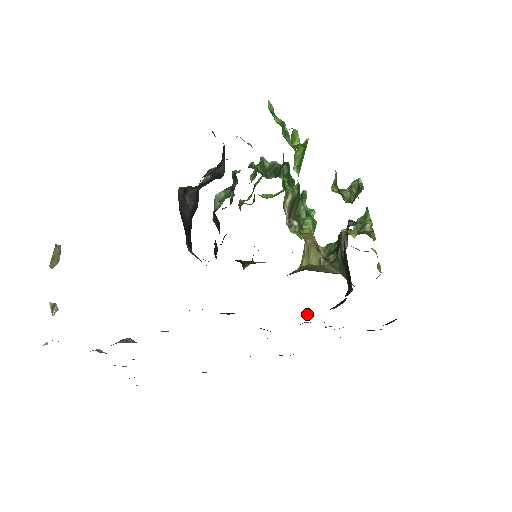
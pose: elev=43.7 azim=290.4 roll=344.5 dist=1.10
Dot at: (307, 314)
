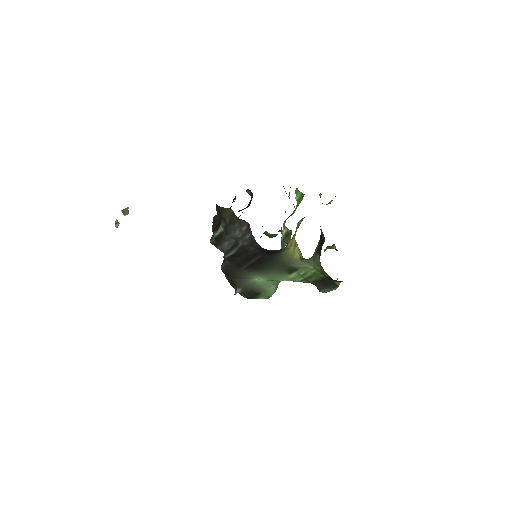
Dot at: occluded
